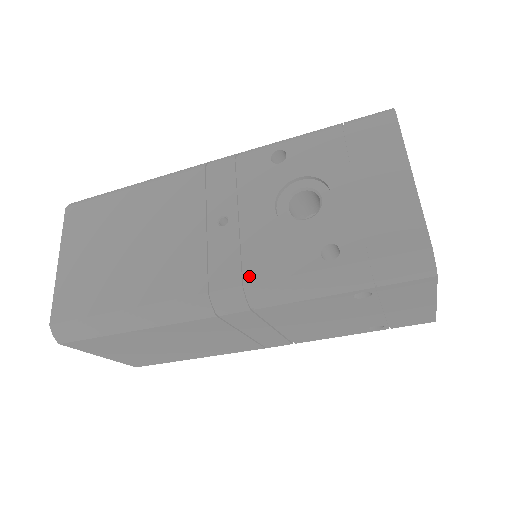
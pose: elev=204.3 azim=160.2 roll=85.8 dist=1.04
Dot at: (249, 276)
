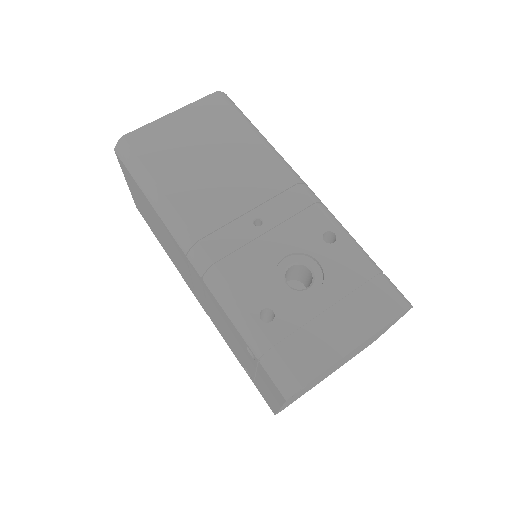
Dot at: (223, 265)
